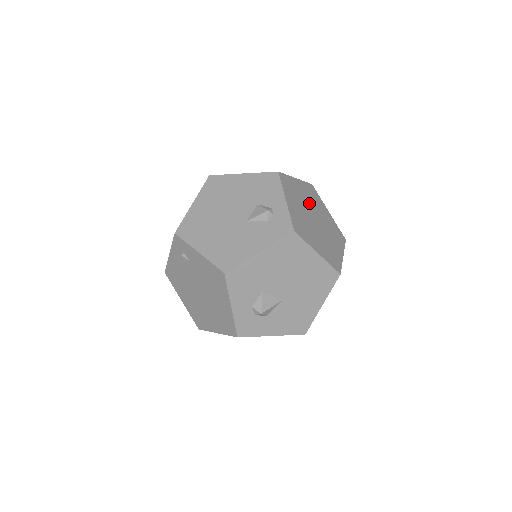
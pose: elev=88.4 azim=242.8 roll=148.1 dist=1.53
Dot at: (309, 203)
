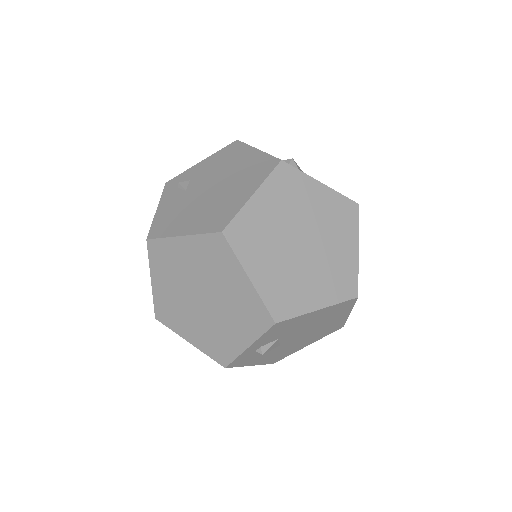
Dot at: occluded
